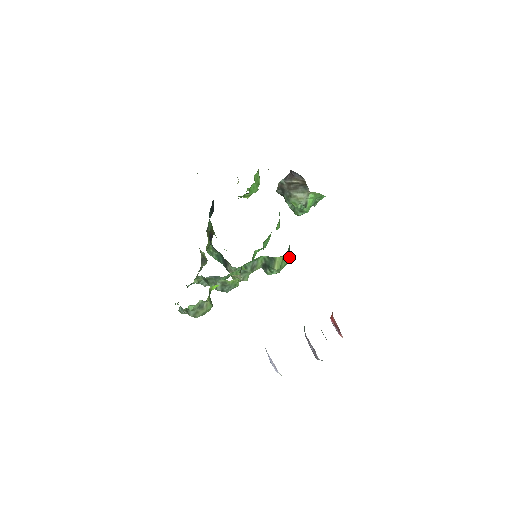
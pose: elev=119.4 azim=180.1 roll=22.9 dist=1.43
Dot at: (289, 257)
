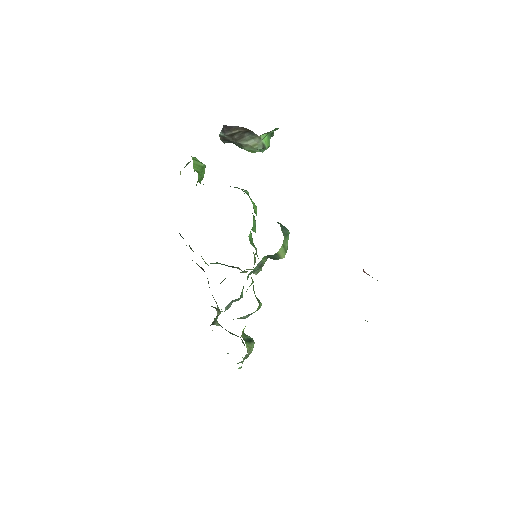
Dot at: (287, 235)
